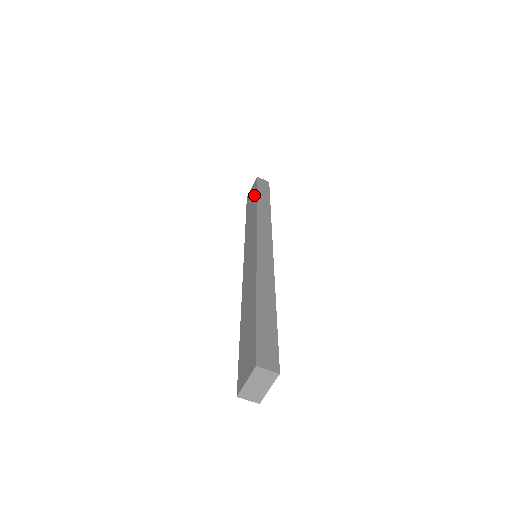
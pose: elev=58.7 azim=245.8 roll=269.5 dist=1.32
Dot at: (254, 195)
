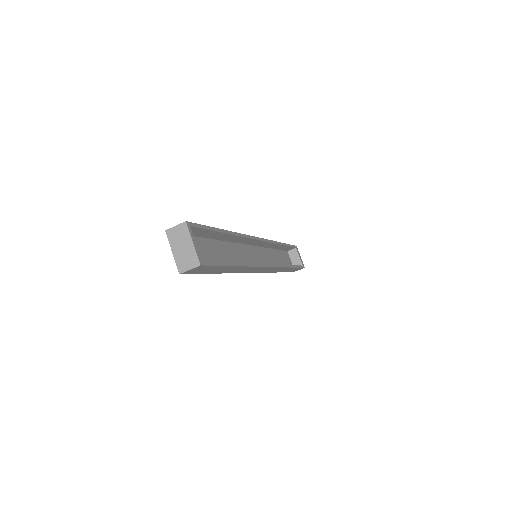
Dot at: occluded
